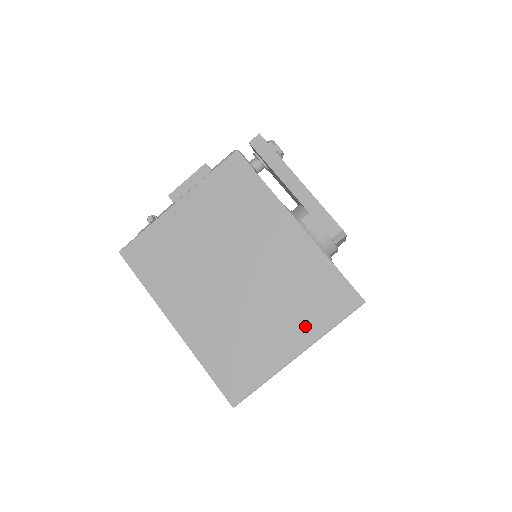
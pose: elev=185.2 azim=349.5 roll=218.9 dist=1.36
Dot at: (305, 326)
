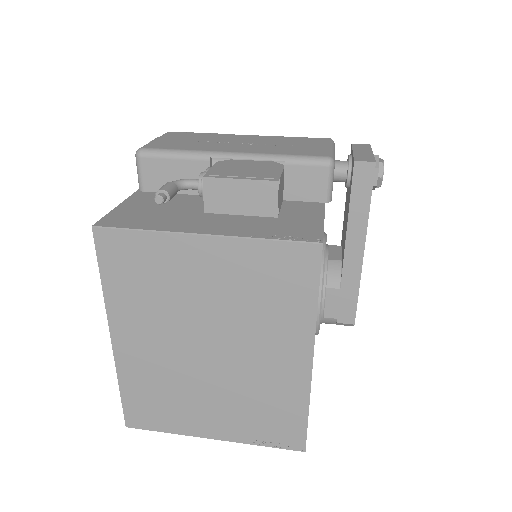
Dot at: (238, 429)
